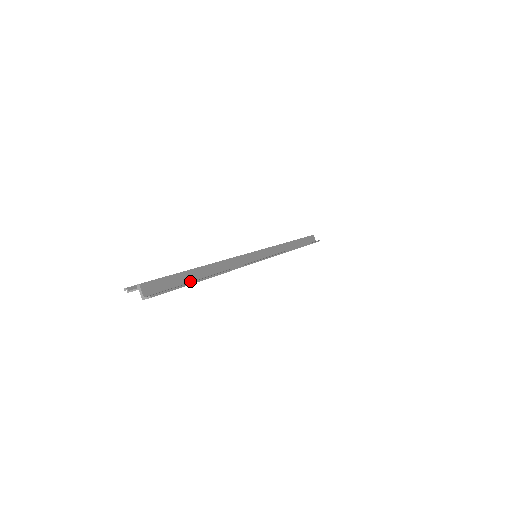
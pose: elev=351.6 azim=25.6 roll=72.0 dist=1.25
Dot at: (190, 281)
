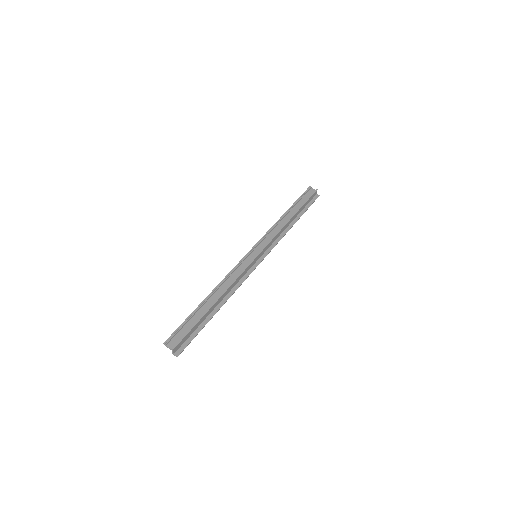
Dot at: (202, 321)
